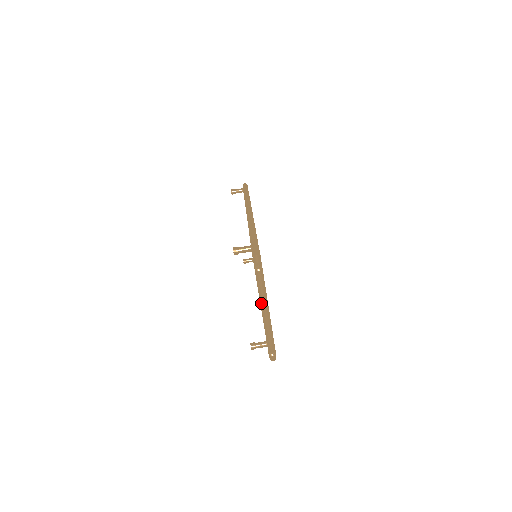
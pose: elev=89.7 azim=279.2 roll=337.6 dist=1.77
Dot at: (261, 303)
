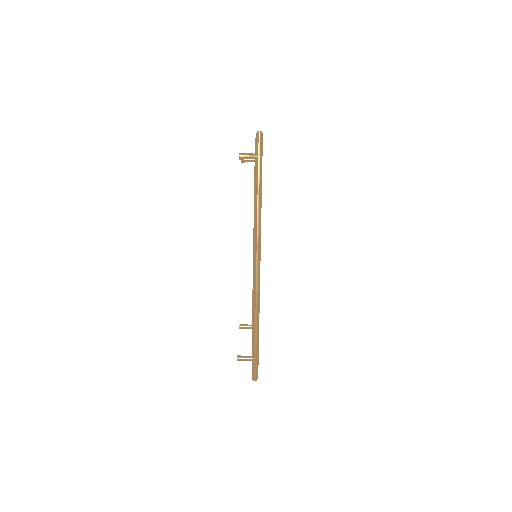
Dot at: occluded
